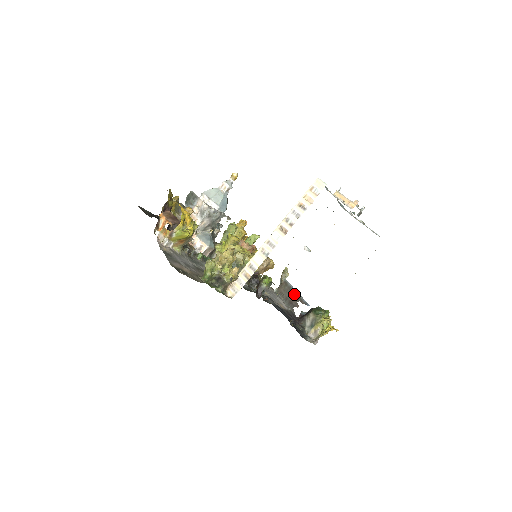
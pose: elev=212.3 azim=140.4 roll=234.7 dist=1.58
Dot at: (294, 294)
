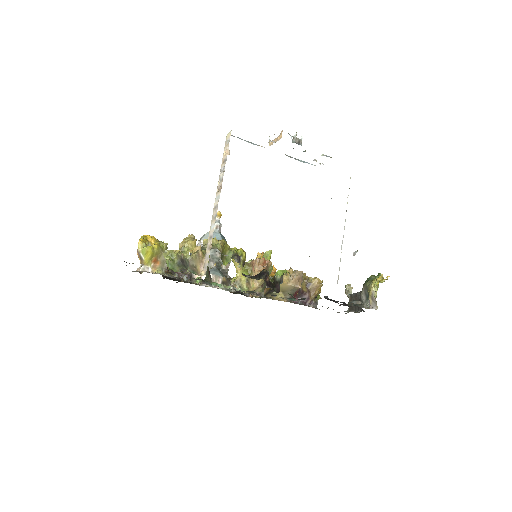
Dot at: (358, 296)
